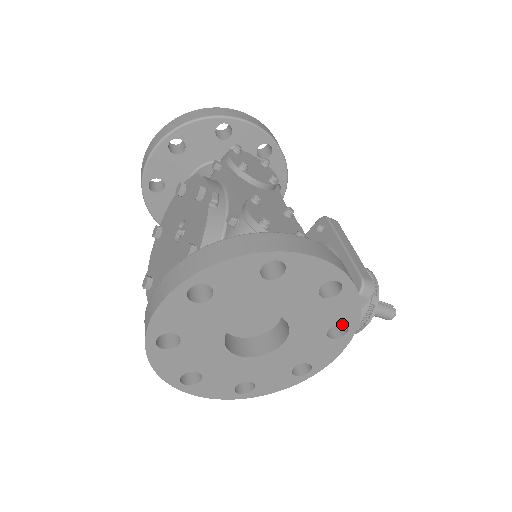
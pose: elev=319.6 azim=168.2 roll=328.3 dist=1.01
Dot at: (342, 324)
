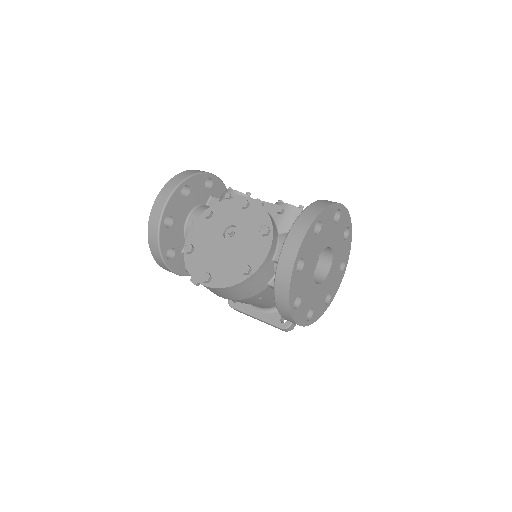
Dot at: occluded
